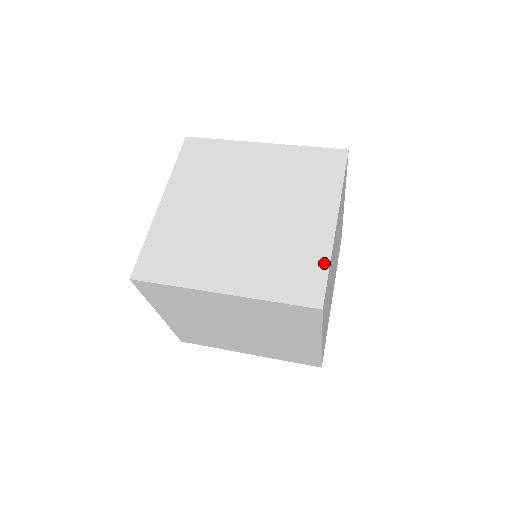
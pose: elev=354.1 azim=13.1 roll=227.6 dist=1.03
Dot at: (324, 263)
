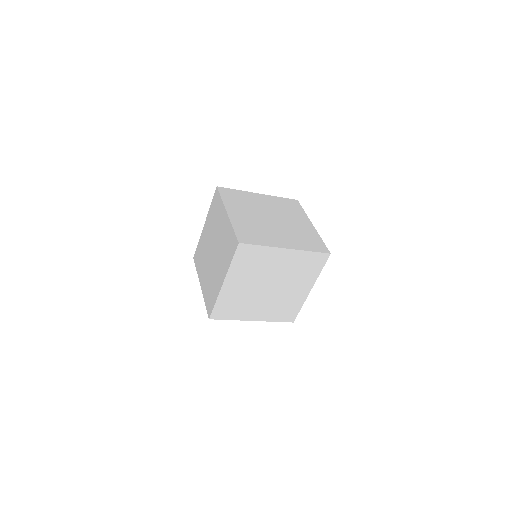
Dot at: (319, 238)
